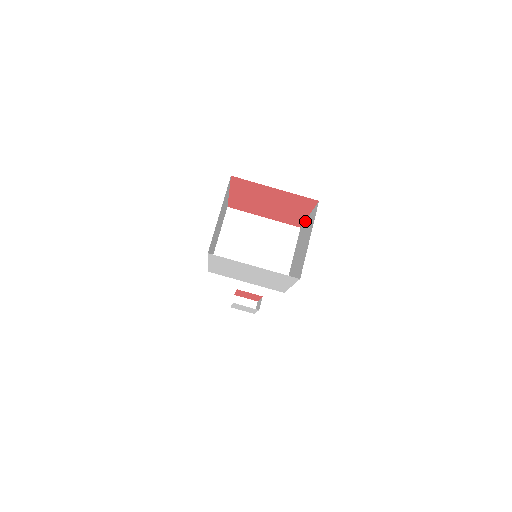
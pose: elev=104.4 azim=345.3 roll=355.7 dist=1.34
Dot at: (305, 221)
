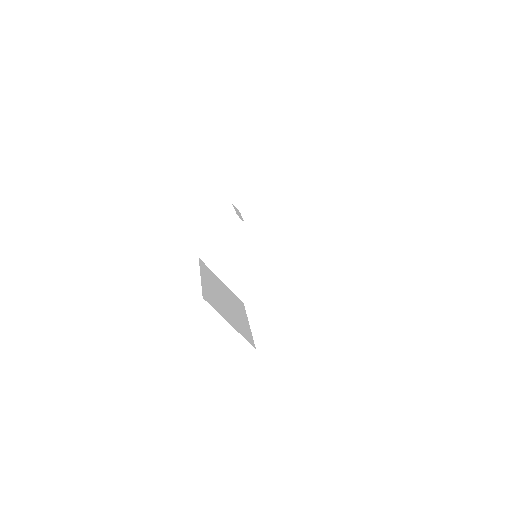
Dot at: occluded
